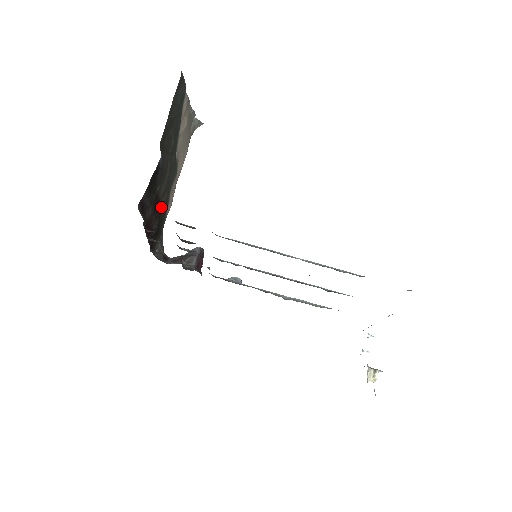
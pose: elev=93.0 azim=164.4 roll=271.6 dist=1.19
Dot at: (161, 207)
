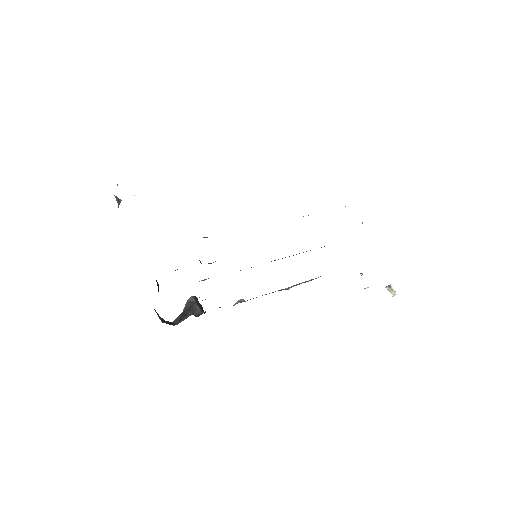
Dot at: occluded
